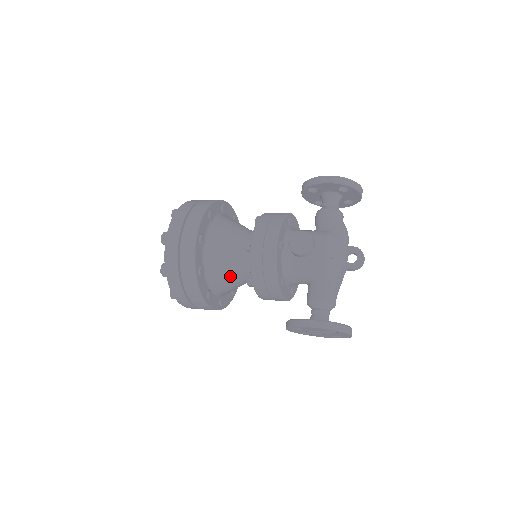
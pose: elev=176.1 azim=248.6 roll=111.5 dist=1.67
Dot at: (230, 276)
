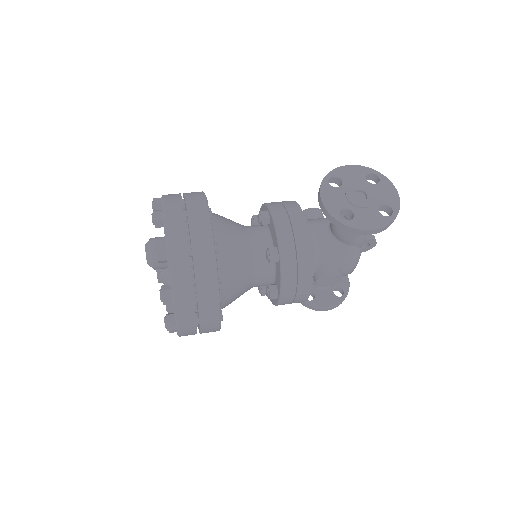
Dot at: occluded
